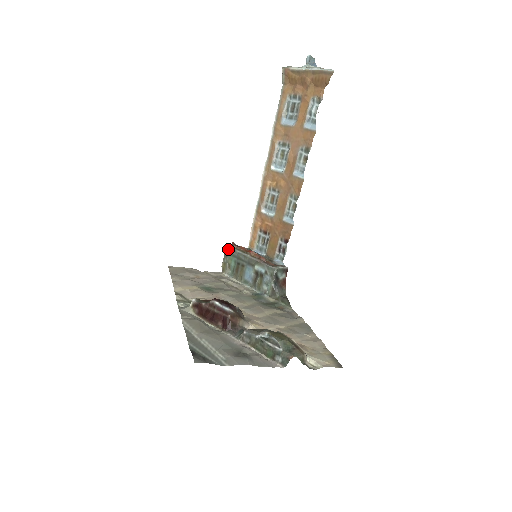
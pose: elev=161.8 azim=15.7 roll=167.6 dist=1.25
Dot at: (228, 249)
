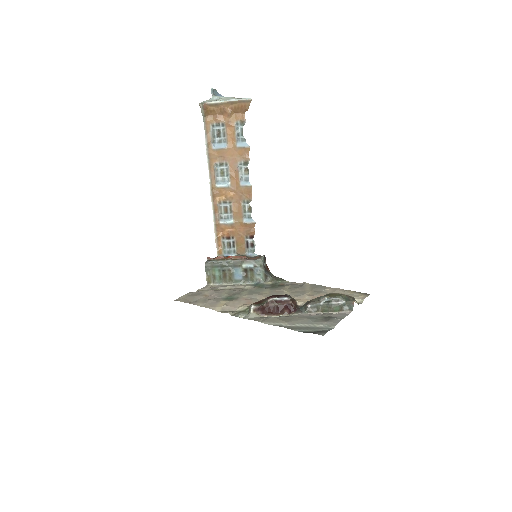
Dot at: (208, 264)
